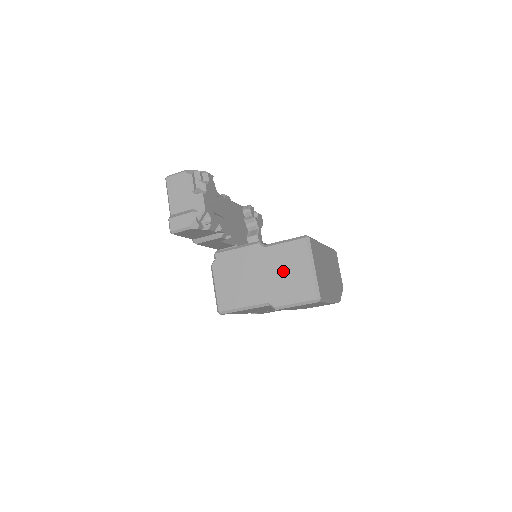
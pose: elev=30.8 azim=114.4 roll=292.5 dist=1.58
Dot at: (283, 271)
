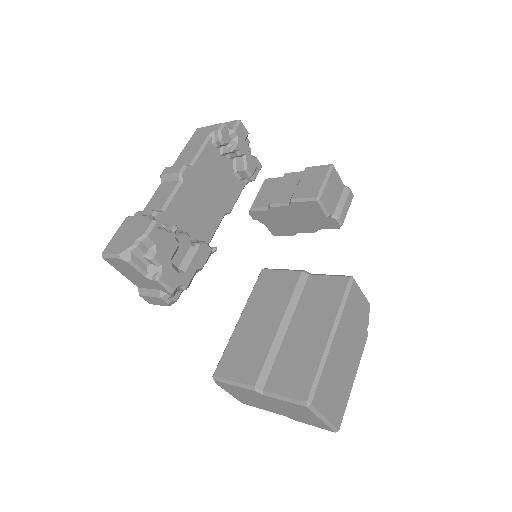
Dot at: (292, 411)
